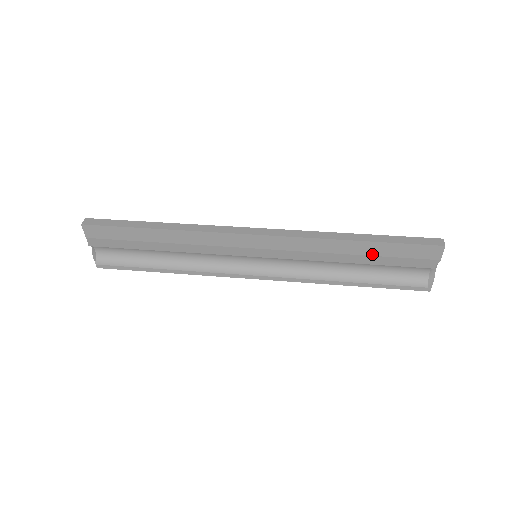
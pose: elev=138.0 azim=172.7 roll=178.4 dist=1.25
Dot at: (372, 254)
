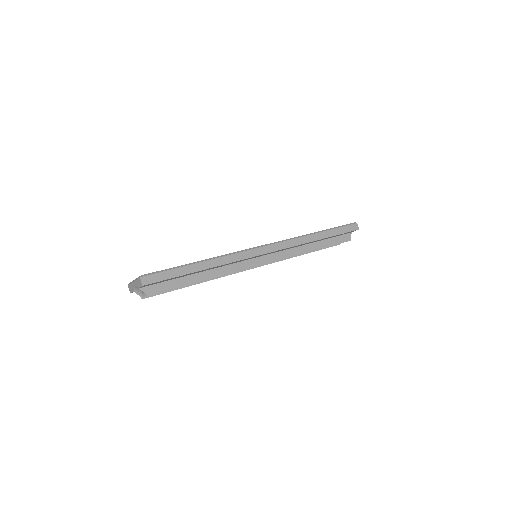
Dot at: (323, 240)
